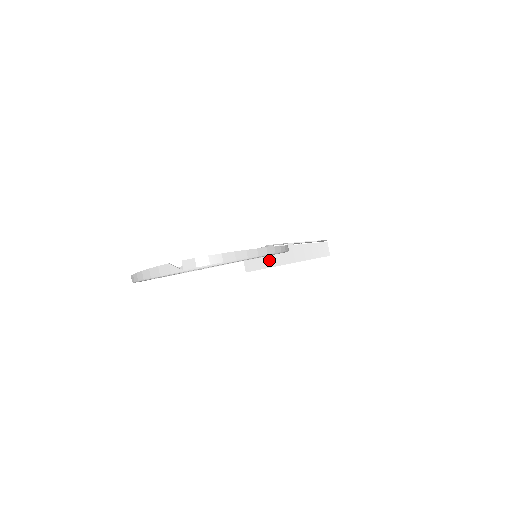
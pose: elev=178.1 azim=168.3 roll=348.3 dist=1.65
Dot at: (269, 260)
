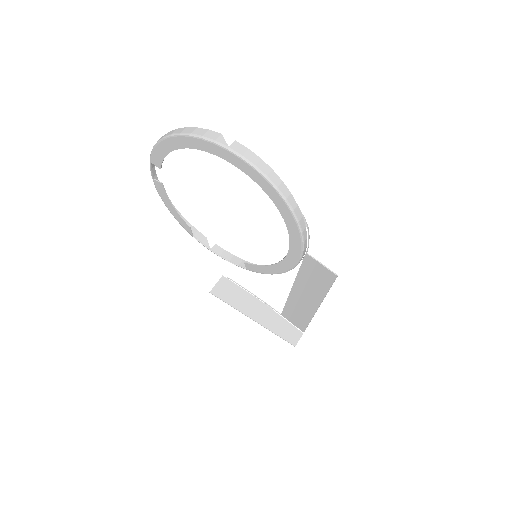
Dot at: (240, 301)
